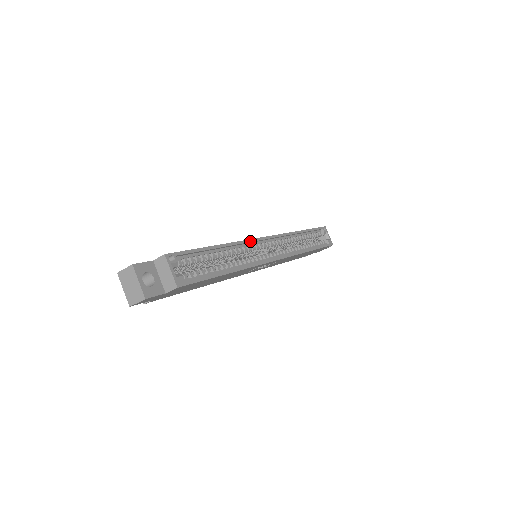
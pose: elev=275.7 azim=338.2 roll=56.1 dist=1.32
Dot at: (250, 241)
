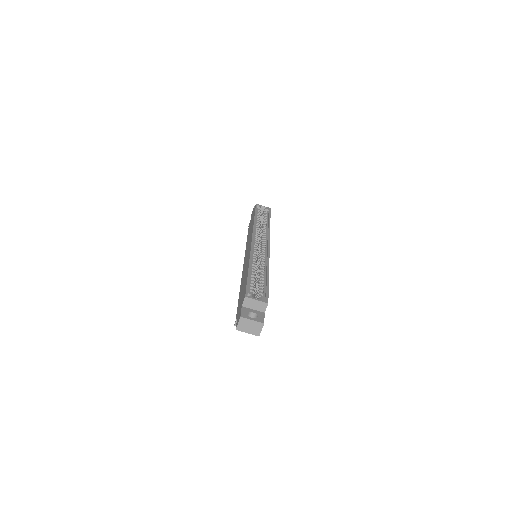
Dot at: (252, 251)
